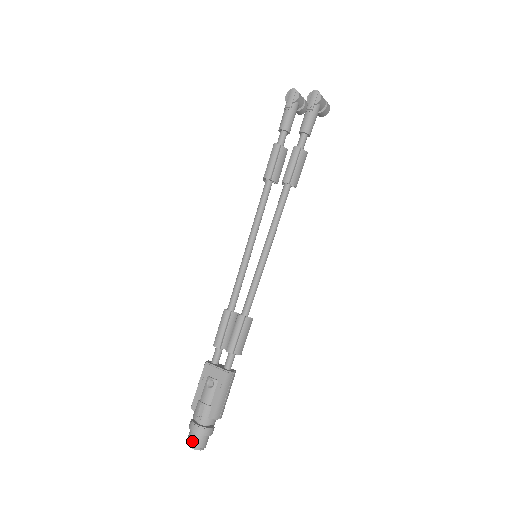
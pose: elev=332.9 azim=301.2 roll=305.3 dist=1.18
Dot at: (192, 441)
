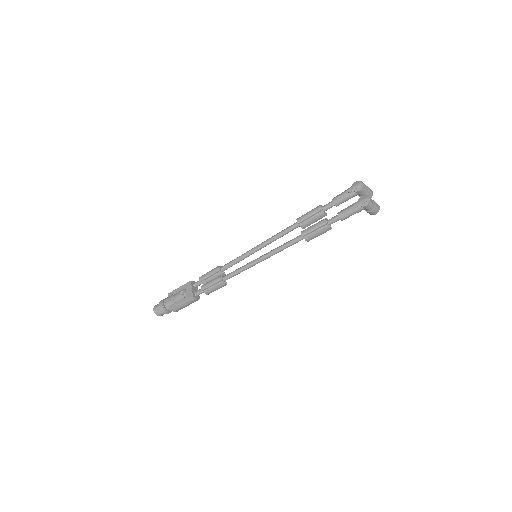
Dot at: (156, 308)
